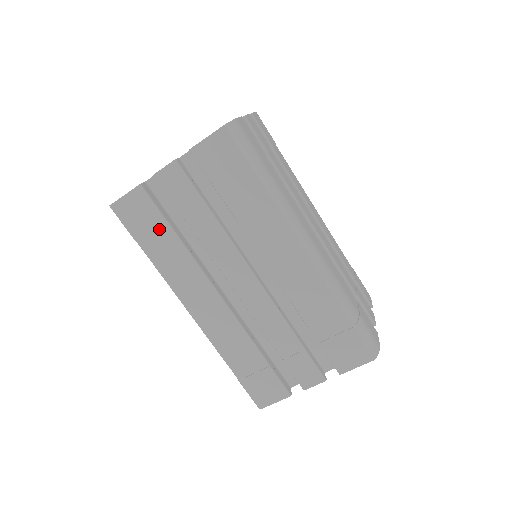
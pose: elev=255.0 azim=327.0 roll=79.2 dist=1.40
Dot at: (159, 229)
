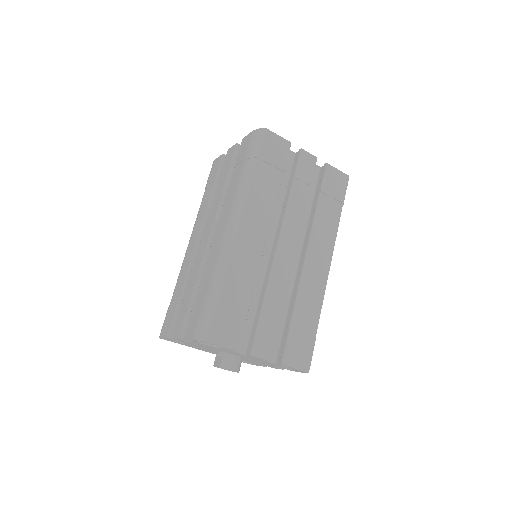
Dot at: (276, 169)
